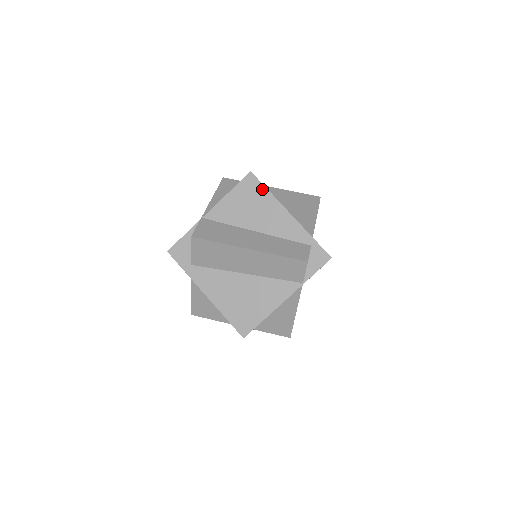
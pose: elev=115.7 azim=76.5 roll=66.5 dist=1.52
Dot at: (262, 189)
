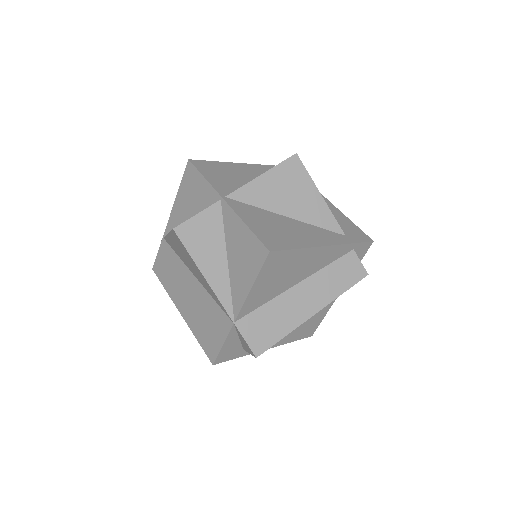
Dot at: (290, 254)
